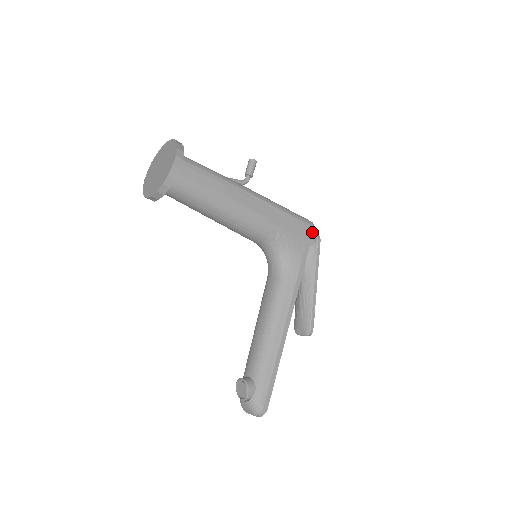
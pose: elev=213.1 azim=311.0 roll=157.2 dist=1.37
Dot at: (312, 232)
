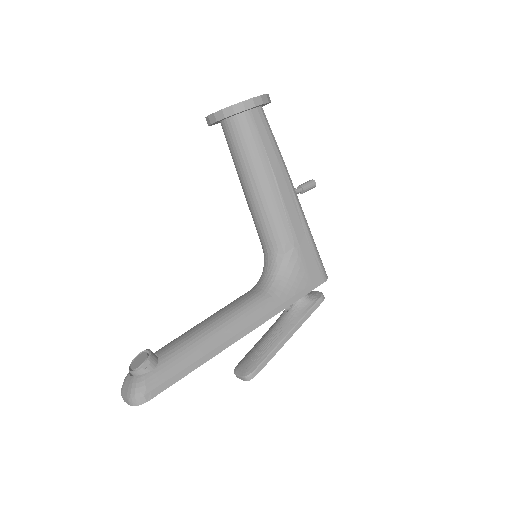
Dot at: (322, 282)
